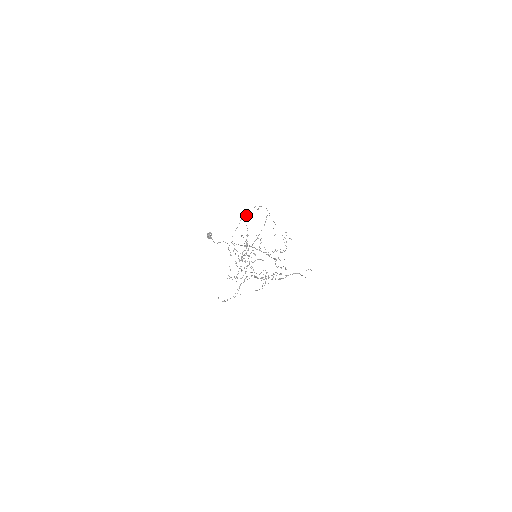
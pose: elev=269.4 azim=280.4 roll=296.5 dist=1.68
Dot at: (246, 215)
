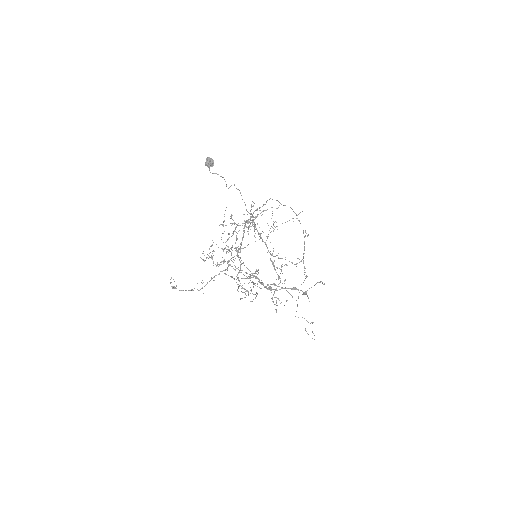
Dot at: occluded
